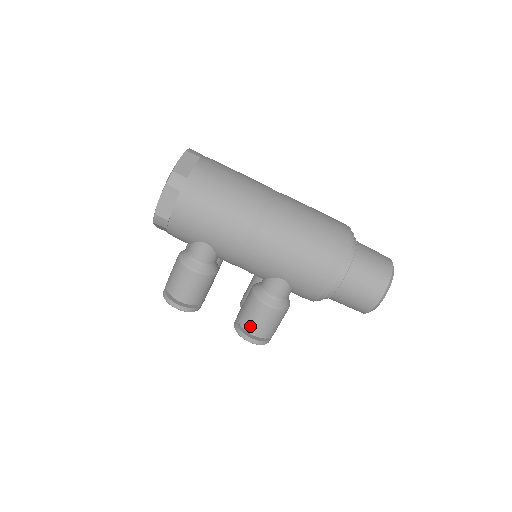
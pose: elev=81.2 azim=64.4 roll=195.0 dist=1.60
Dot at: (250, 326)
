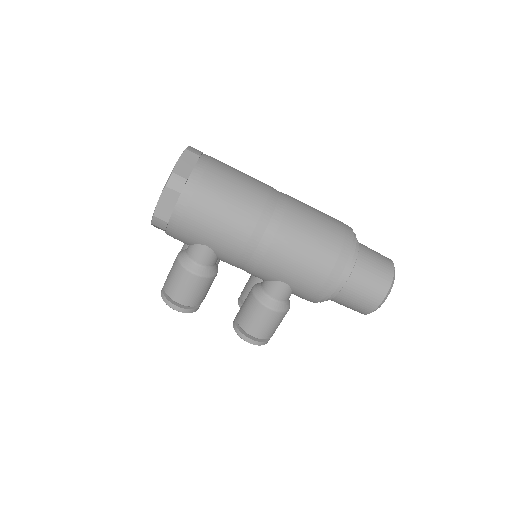
Dot at: (250, 328)
